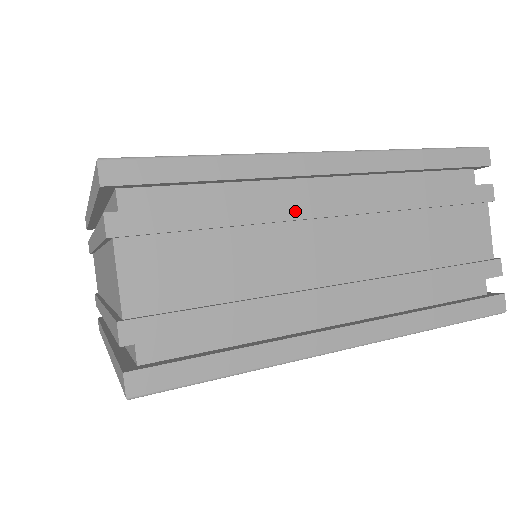
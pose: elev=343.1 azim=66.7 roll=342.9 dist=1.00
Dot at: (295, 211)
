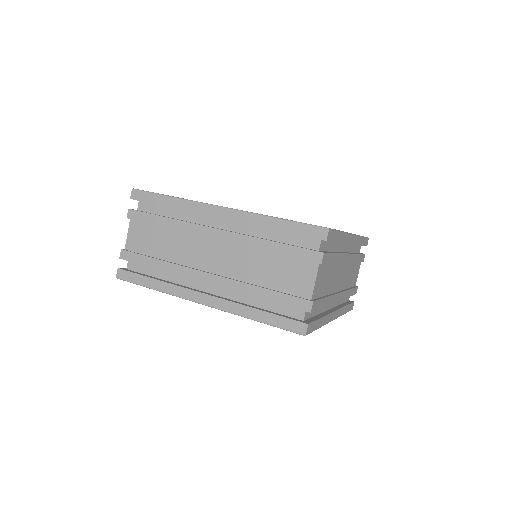
Dot at: (195, 230)
